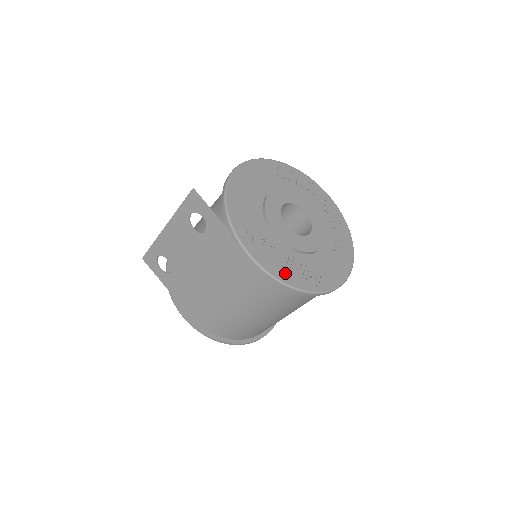
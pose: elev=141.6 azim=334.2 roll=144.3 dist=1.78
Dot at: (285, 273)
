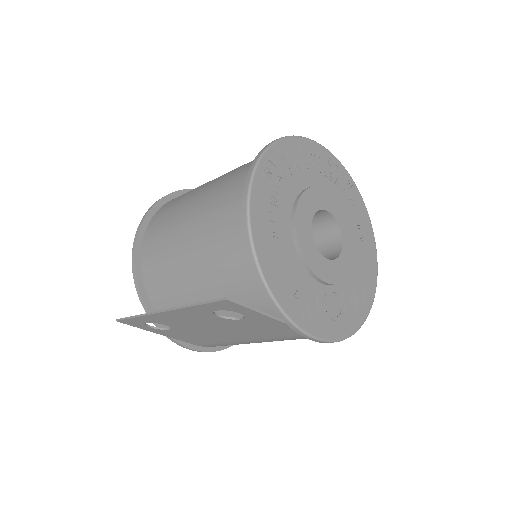
Dot at: (345, 323)
